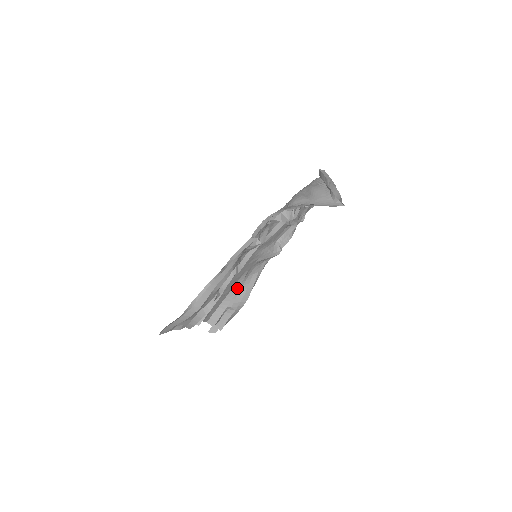
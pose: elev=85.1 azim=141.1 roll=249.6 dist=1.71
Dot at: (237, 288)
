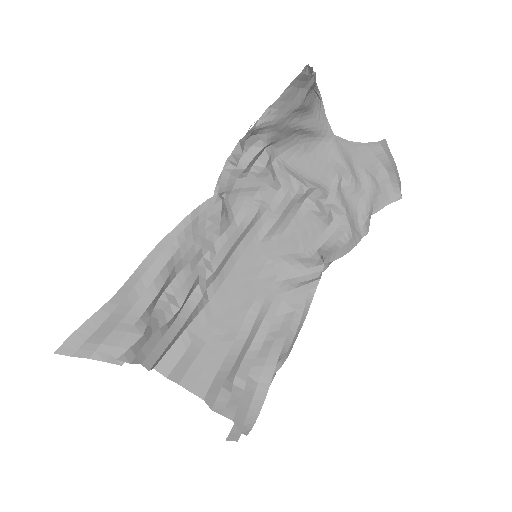
Dot at: (248, 331)
